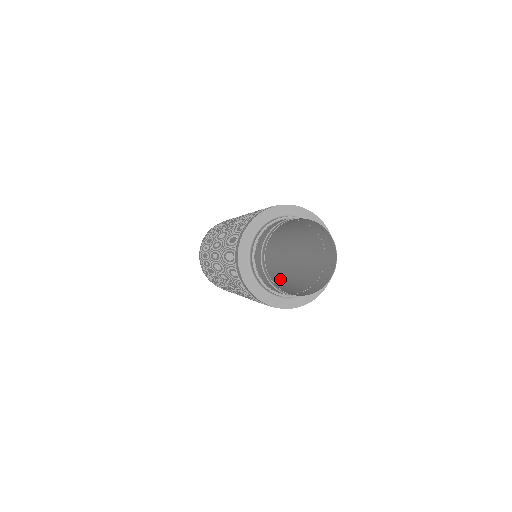
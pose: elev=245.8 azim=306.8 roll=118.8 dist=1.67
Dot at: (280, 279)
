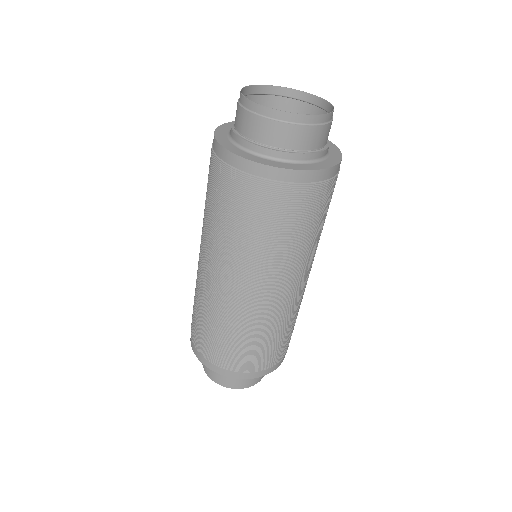
Dot at: occluded
